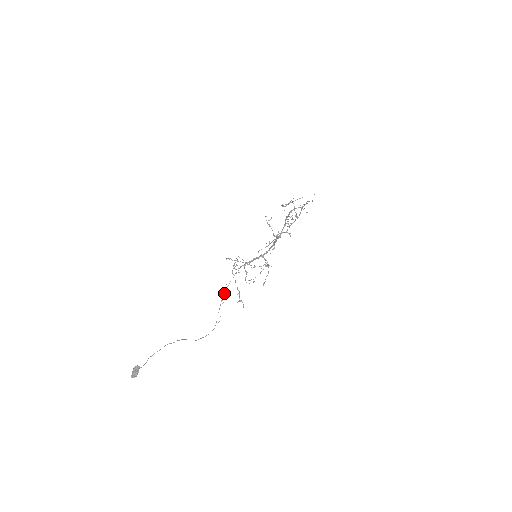
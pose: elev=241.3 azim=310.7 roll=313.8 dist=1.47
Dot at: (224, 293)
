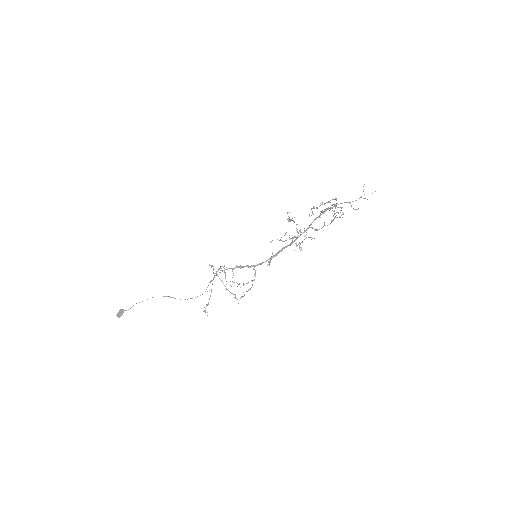
Dot at: occluded
